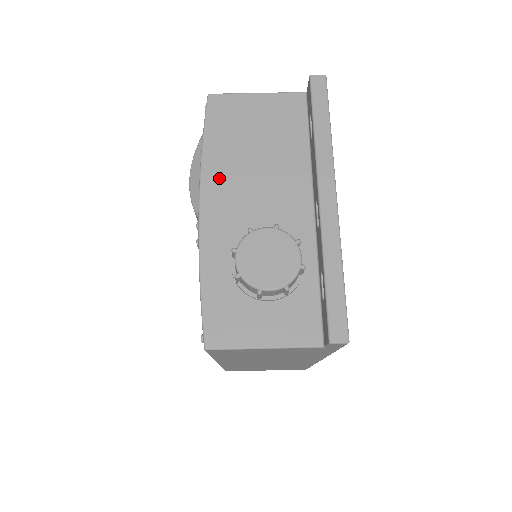
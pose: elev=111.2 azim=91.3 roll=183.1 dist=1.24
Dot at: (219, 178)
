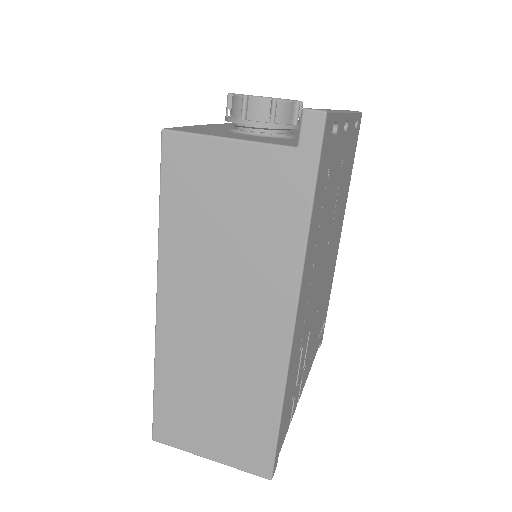
Dot at: occluded
